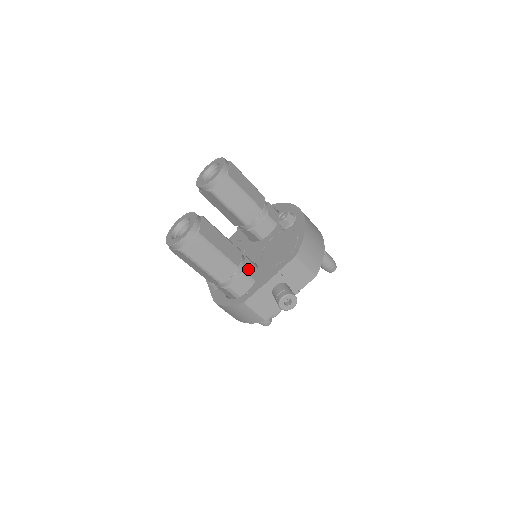
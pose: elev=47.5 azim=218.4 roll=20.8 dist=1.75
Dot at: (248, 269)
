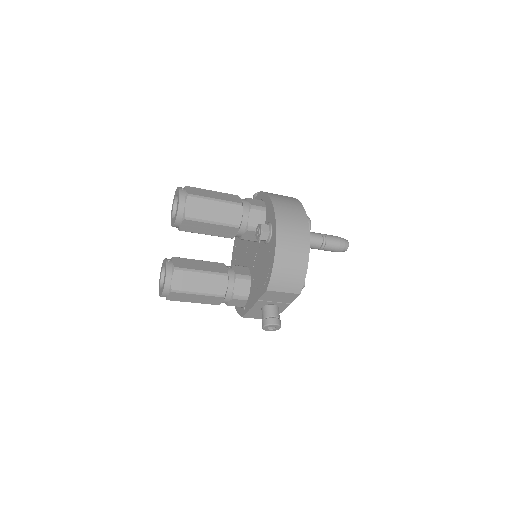
Dot at: (238, 289)
